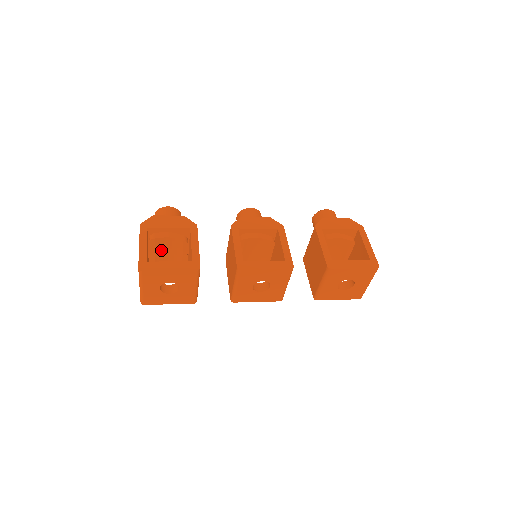
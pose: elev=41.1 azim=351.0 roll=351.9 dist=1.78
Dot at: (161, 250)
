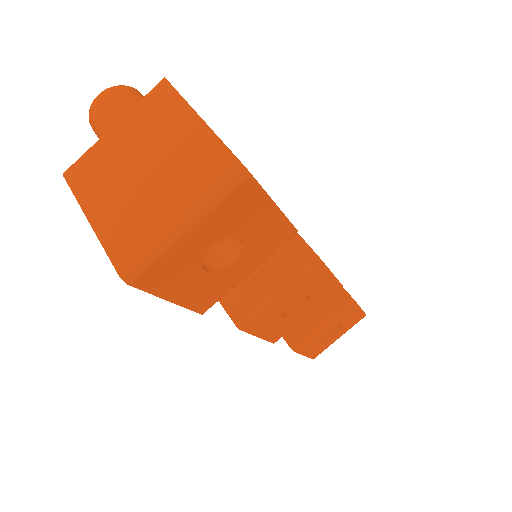
Dot at: occluded
